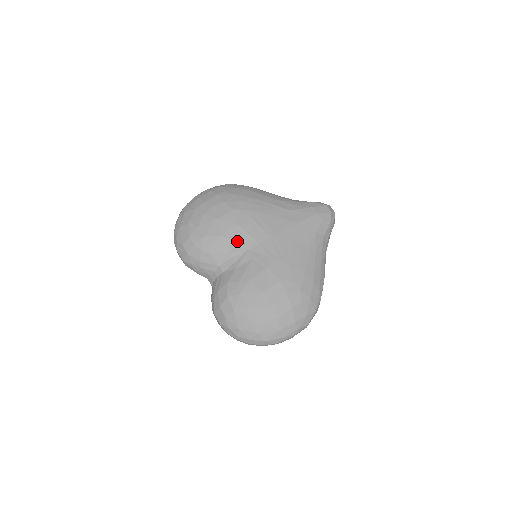
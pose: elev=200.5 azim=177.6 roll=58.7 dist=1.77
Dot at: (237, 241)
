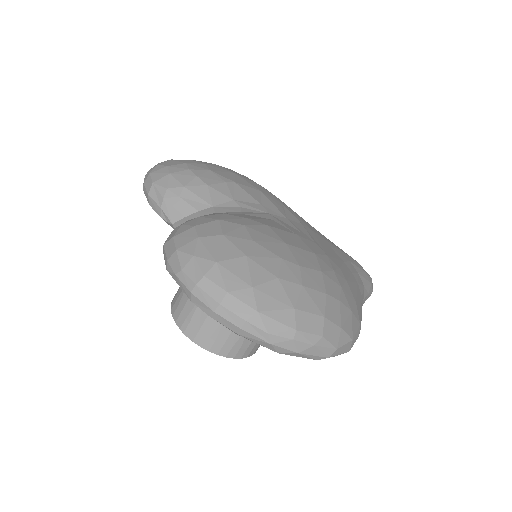
Dot at: (256, 199)
